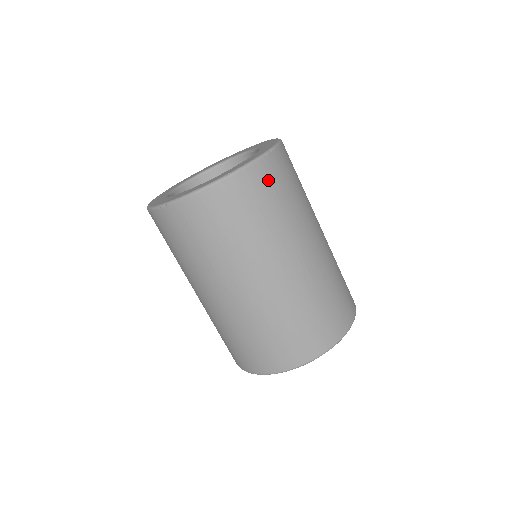
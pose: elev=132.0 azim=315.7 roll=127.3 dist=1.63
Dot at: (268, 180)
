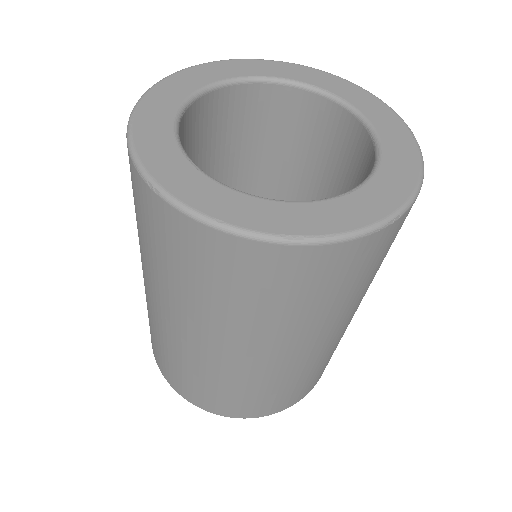
Dot at: (347, 266)
